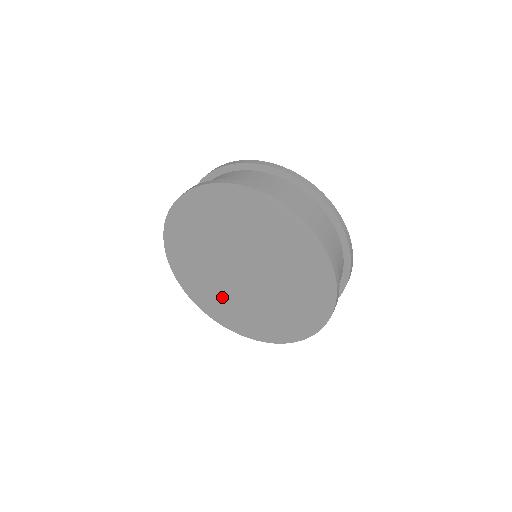
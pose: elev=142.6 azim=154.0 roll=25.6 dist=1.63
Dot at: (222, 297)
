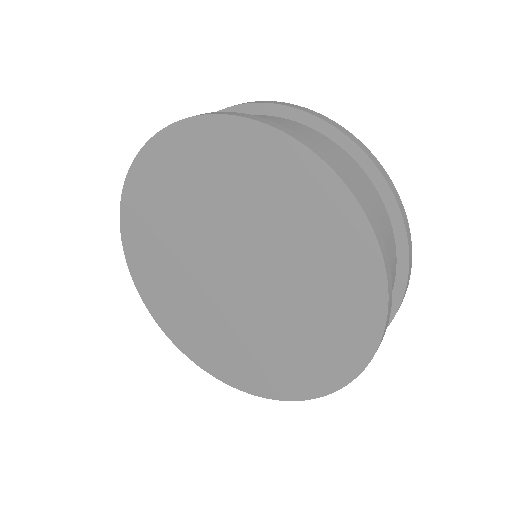
Dot at: (195, 313)
